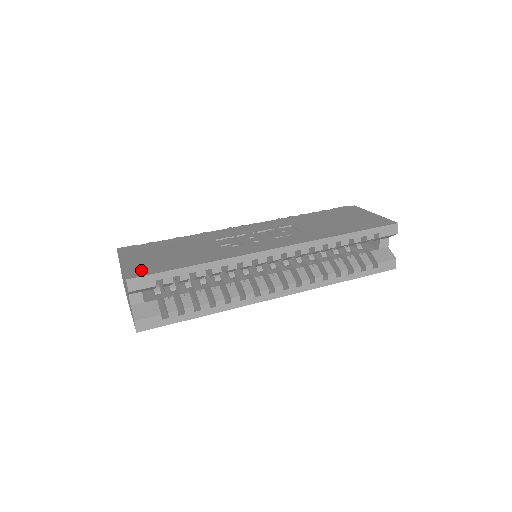
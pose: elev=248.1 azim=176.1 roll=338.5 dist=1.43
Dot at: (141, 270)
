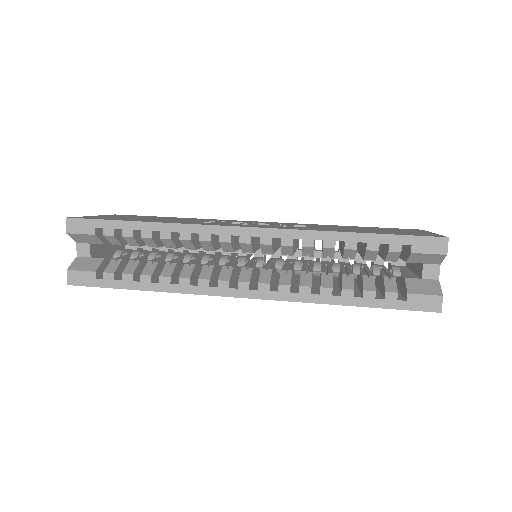
Dot at: (93, 217)
